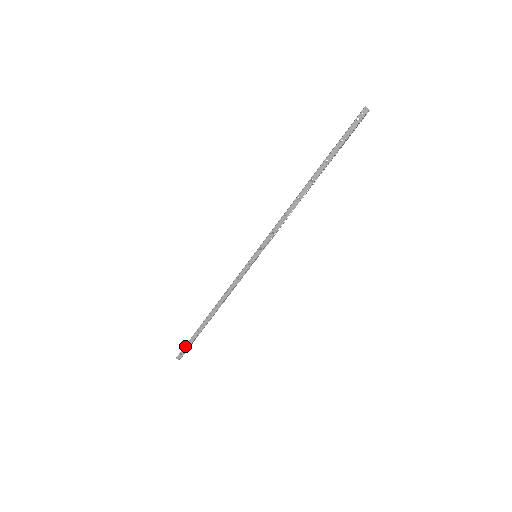
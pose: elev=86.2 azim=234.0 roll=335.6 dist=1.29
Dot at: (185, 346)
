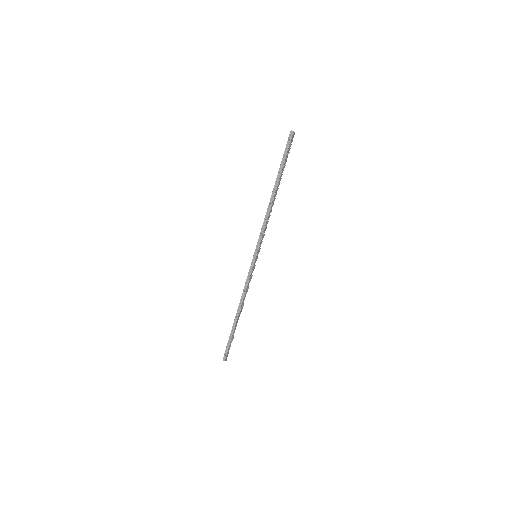
Dot at: (226, 347)
